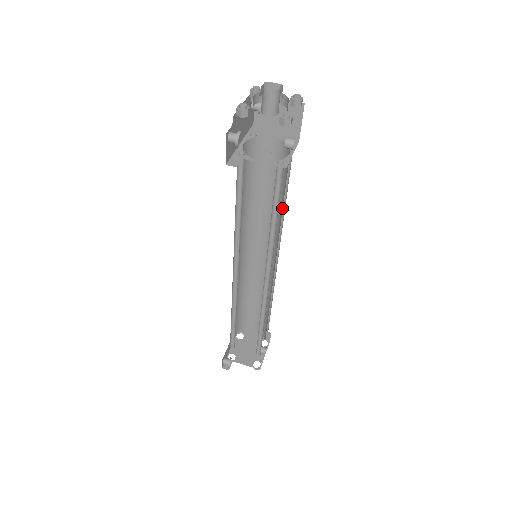
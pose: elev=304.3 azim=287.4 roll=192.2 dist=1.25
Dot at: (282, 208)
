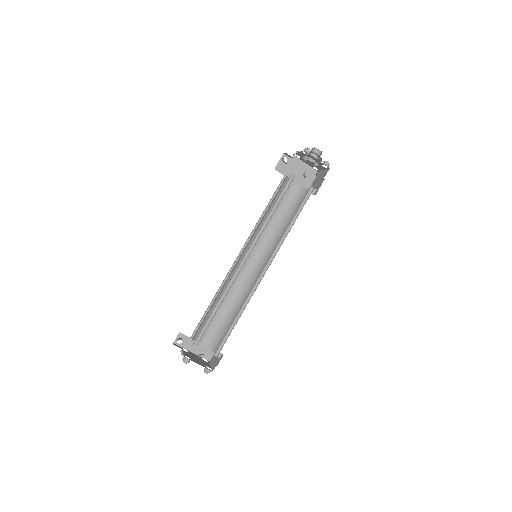
Dot at: occluded
